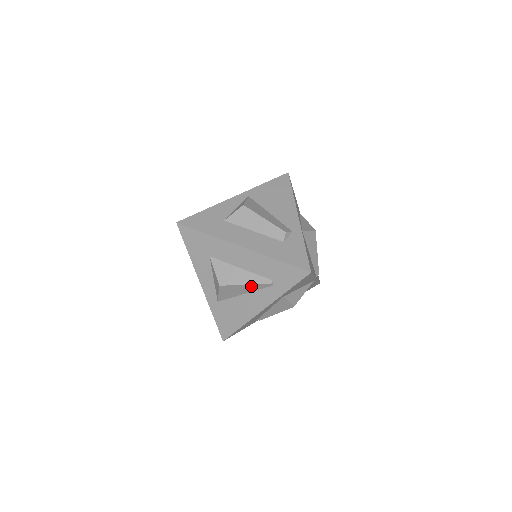
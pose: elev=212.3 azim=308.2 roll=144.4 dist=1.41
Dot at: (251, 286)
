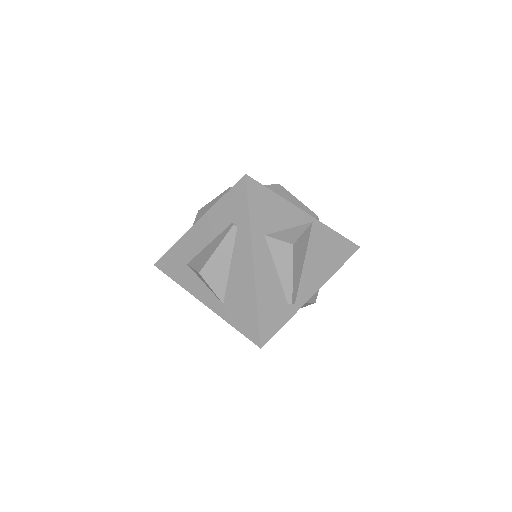
Dot at: (223, 247)
